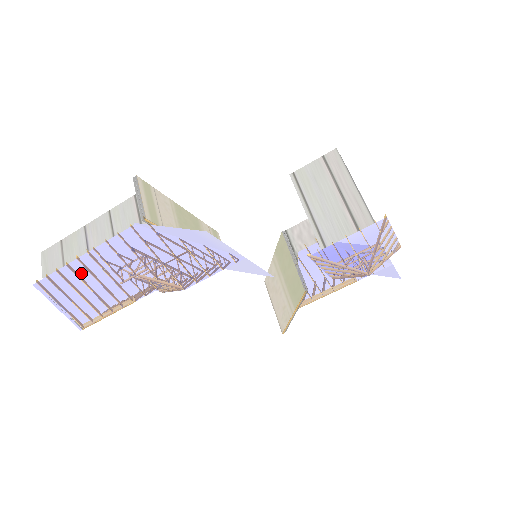
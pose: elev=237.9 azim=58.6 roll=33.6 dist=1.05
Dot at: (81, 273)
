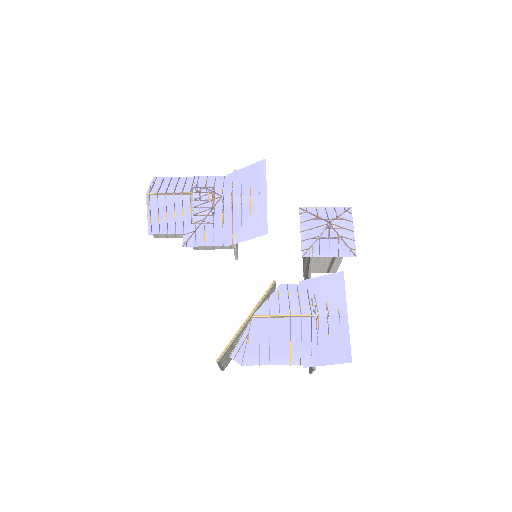
Dot at: (181, 180)
